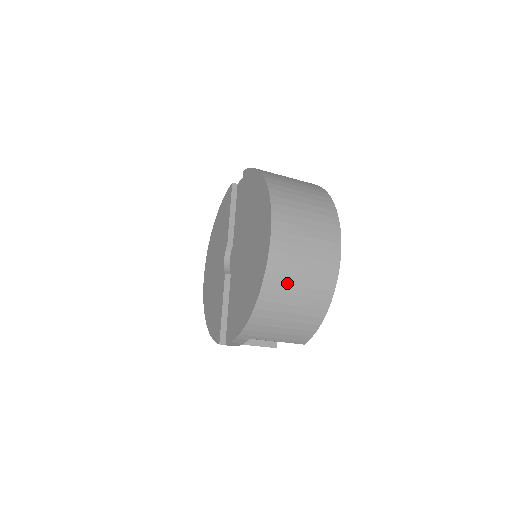
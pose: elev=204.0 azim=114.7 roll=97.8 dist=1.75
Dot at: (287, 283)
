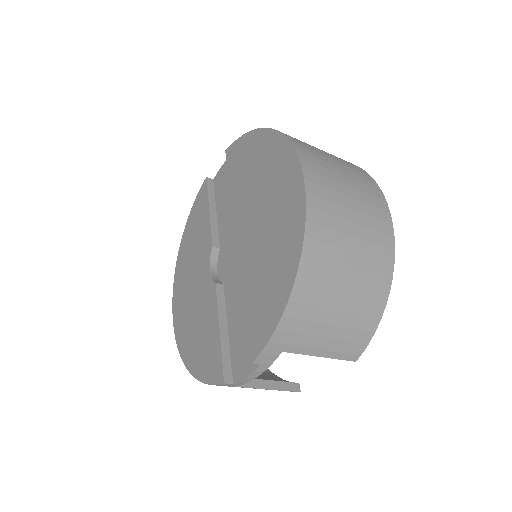
Dot at: (335, 244)
